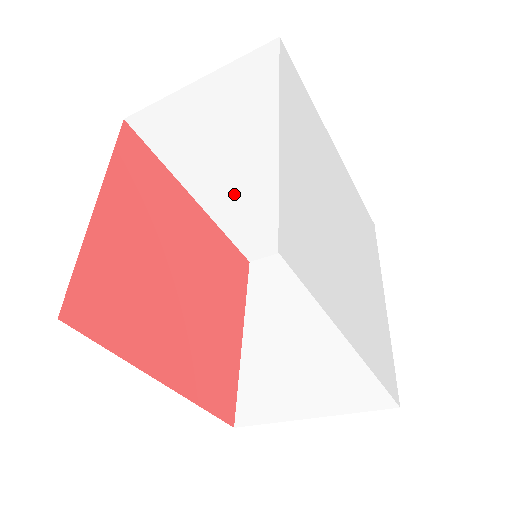
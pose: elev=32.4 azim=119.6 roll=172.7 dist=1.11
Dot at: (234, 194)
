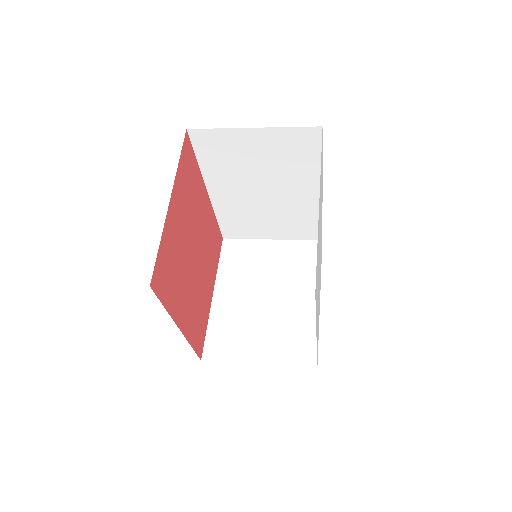
Dot at: (238, 196)
